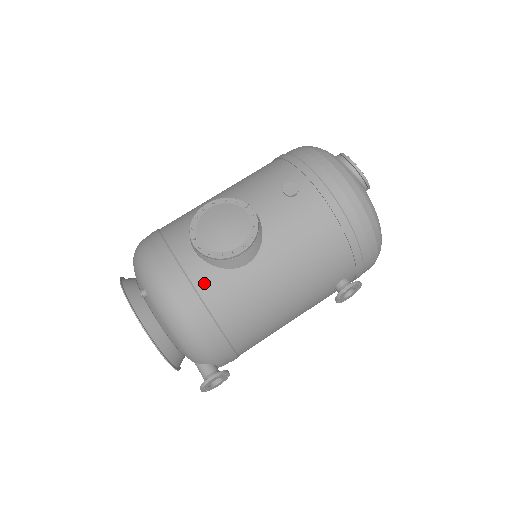
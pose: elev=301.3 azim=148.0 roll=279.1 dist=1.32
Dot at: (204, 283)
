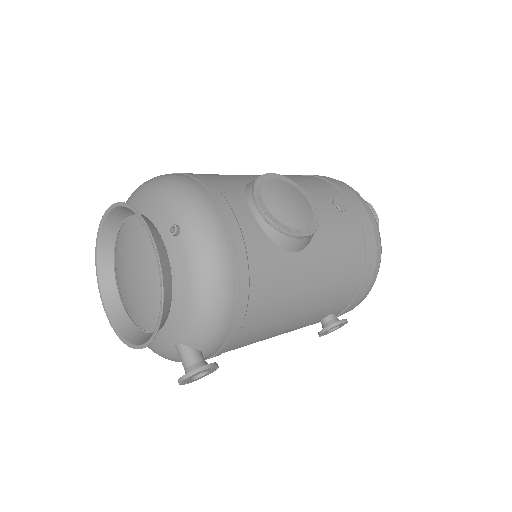
Dot at: (256, 250)
